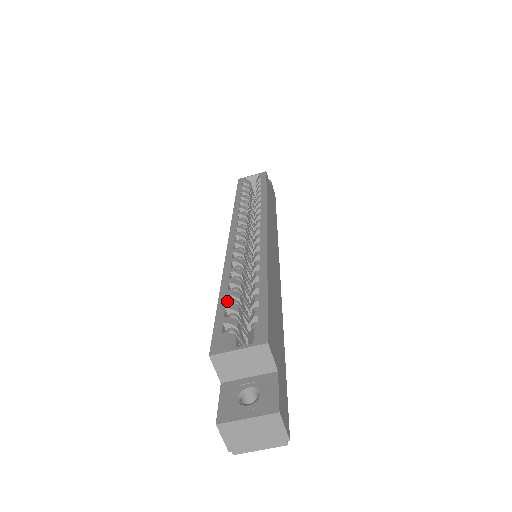
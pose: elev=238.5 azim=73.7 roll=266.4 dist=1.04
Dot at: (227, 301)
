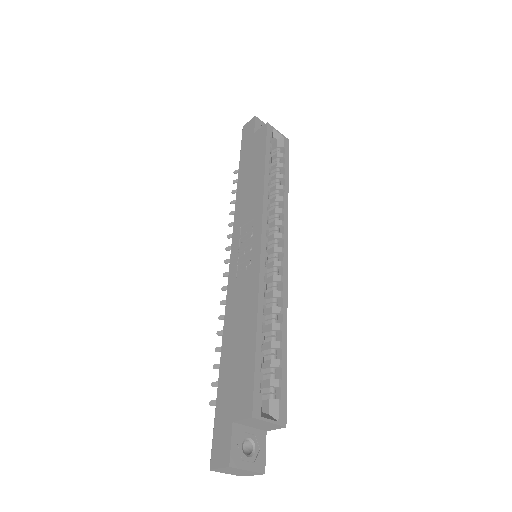
Dot at: (260, 346)
